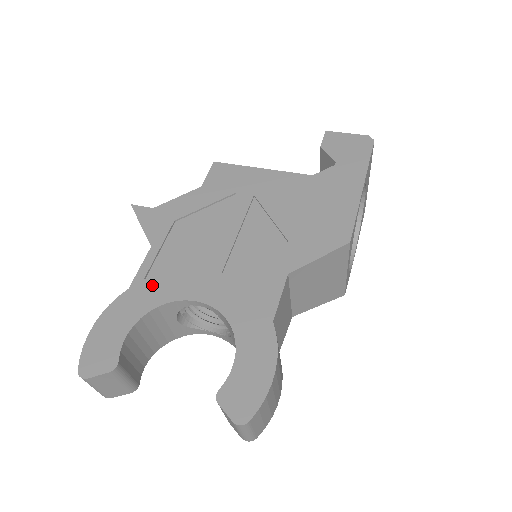
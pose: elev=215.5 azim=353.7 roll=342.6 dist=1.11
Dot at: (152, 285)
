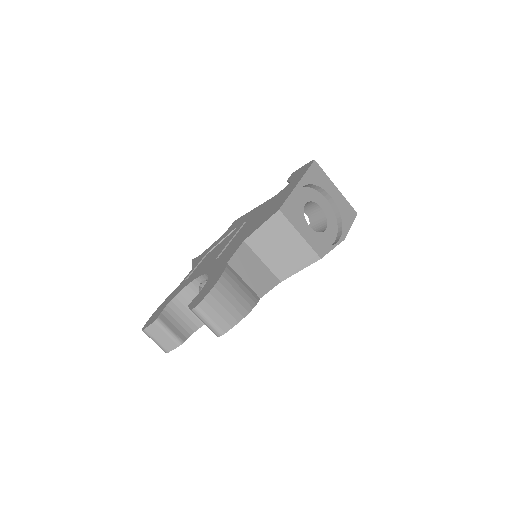
Dot at: (185, 282)
